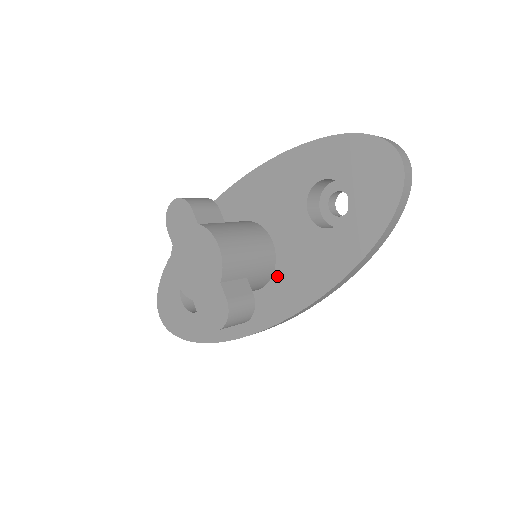
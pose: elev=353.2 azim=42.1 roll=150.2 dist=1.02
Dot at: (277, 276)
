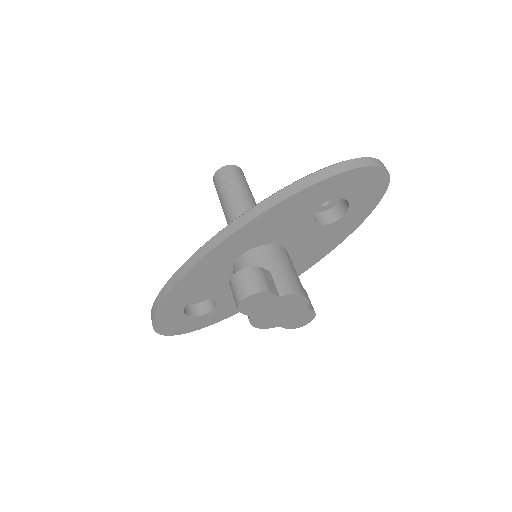
Dot at: occluded
